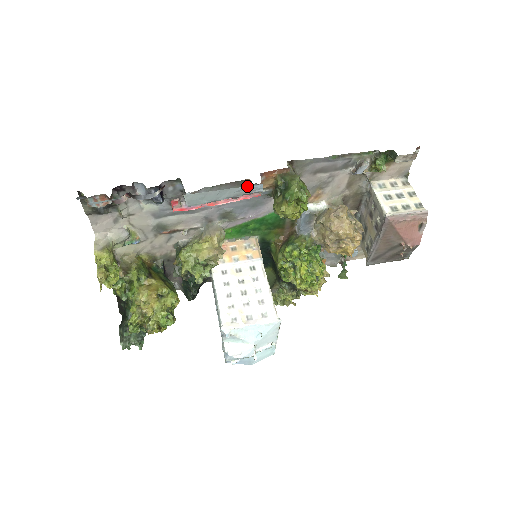
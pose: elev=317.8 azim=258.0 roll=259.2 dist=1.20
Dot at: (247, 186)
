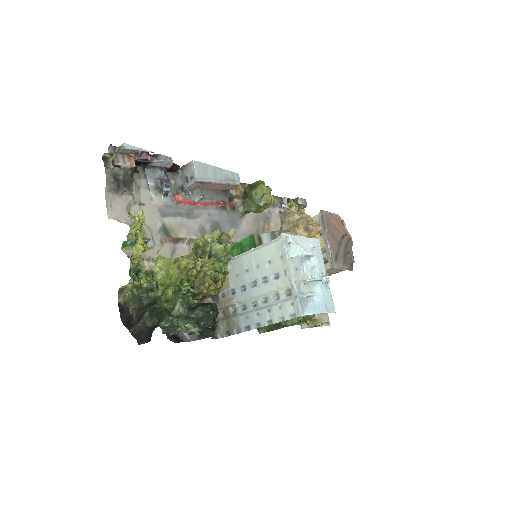
Dot at: (231, 171)
